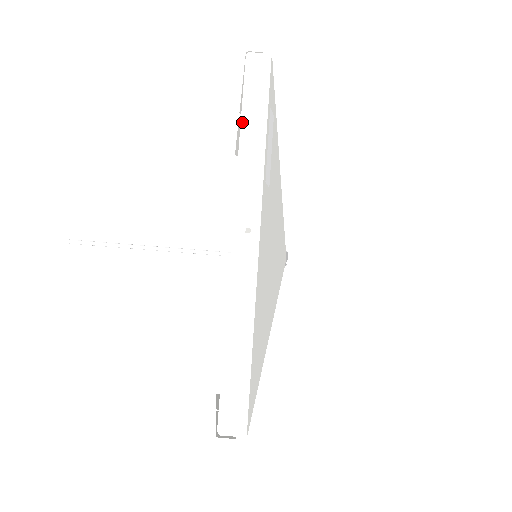
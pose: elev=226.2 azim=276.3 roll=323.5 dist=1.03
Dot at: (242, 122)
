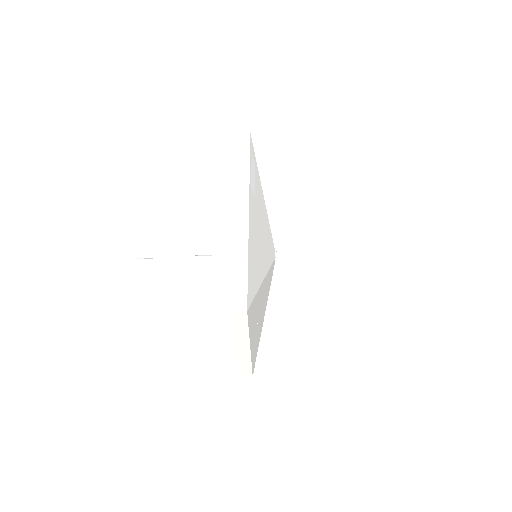
Dot at: (236, 163)
